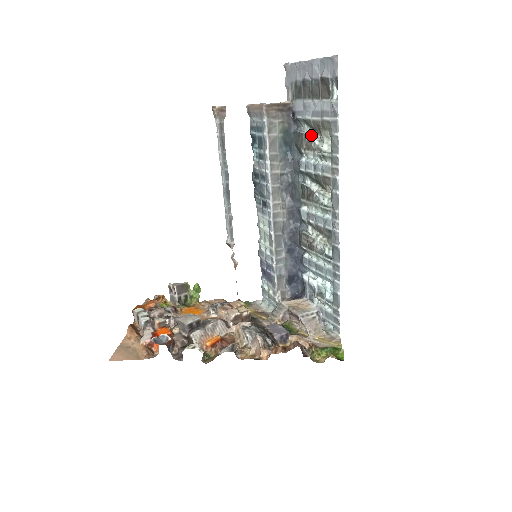
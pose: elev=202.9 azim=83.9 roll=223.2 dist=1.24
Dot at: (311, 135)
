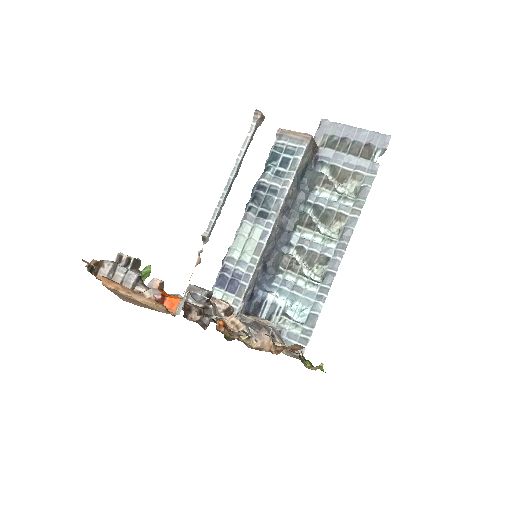
Dot at: (330, 179)
